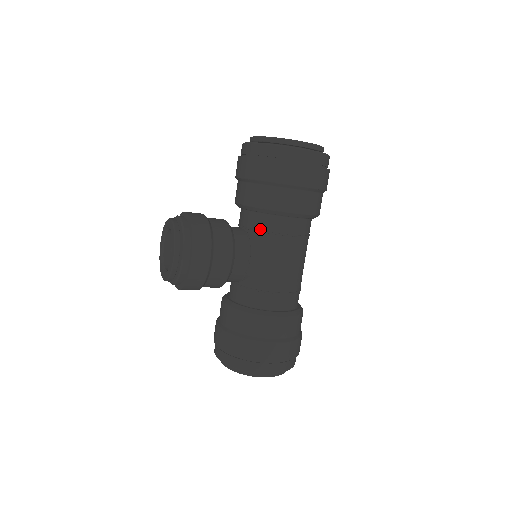
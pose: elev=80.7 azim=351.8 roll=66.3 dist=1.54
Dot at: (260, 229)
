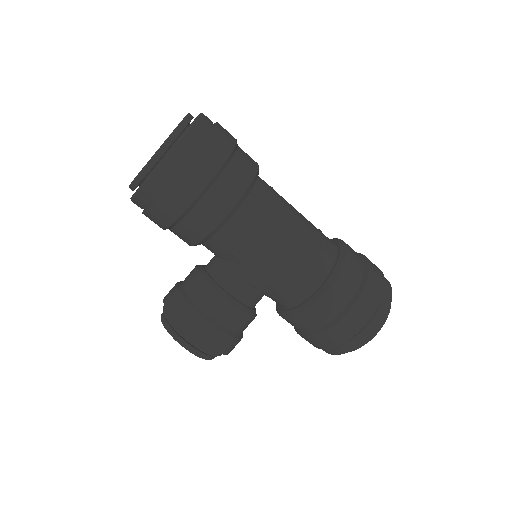
Dot at: (224, 251)
